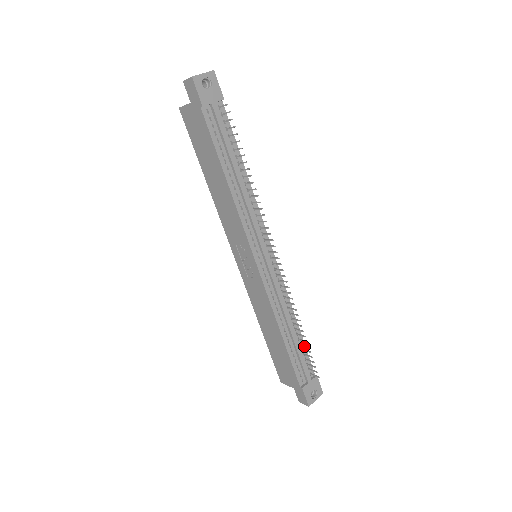
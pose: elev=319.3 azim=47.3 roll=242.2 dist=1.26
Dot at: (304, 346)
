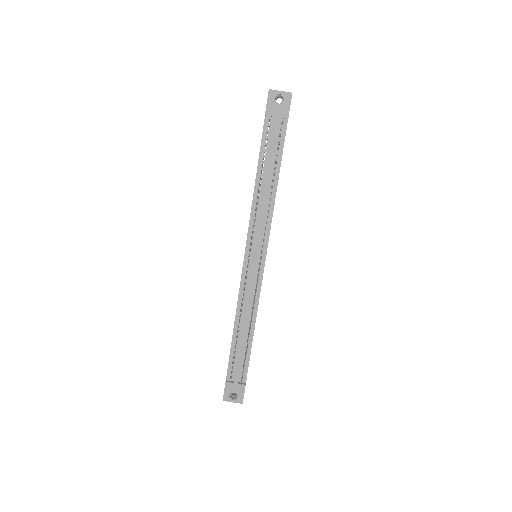
Dot at: (249, 353)
